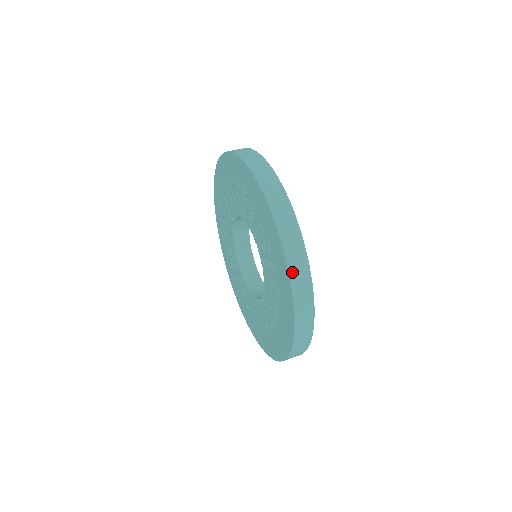
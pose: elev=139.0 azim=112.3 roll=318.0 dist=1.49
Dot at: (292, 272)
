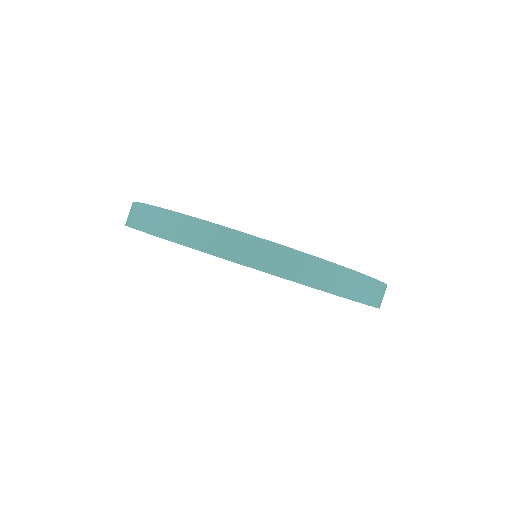
Dot at: occluded
